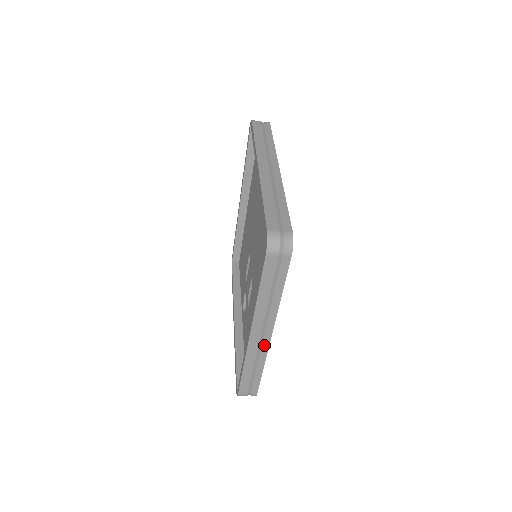
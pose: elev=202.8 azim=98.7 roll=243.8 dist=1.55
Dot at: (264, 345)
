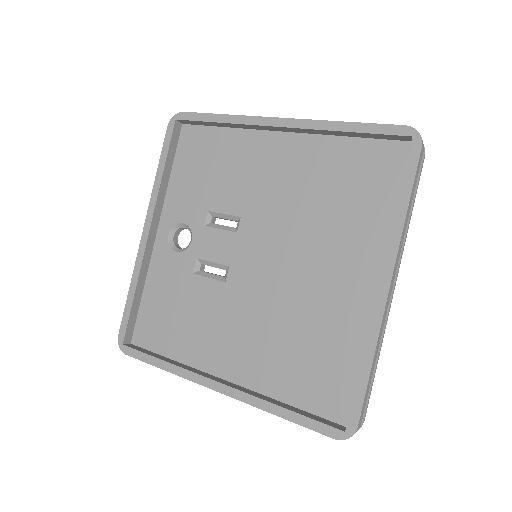
Dot at: occluded
